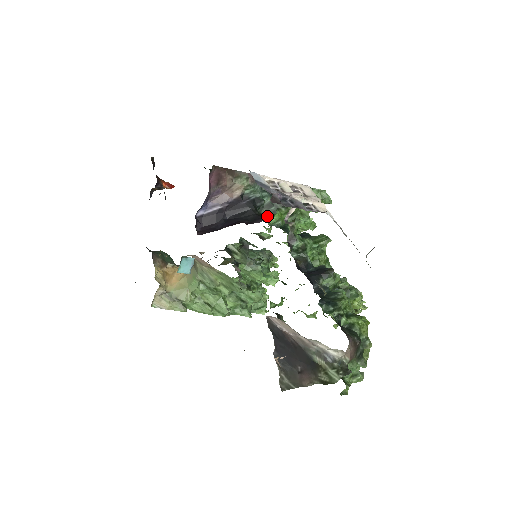
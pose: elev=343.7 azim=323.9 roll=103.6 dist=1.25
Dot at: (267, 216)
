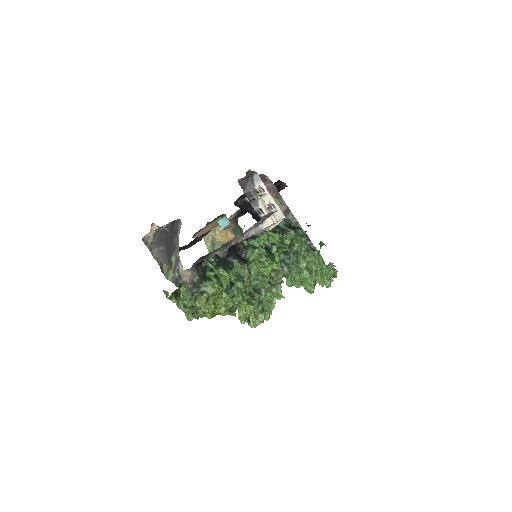
Dot at: occluded
